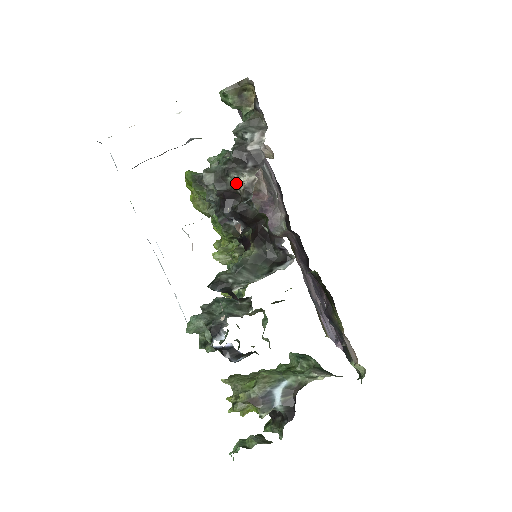
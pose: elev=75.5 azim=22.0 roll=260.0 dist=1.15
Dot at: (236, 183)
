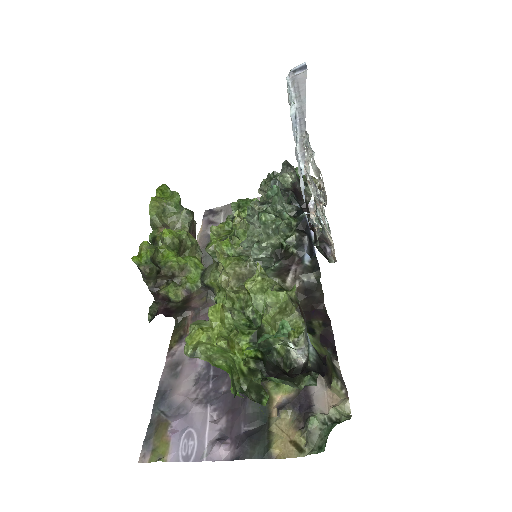
Dot at: (309, 193)
